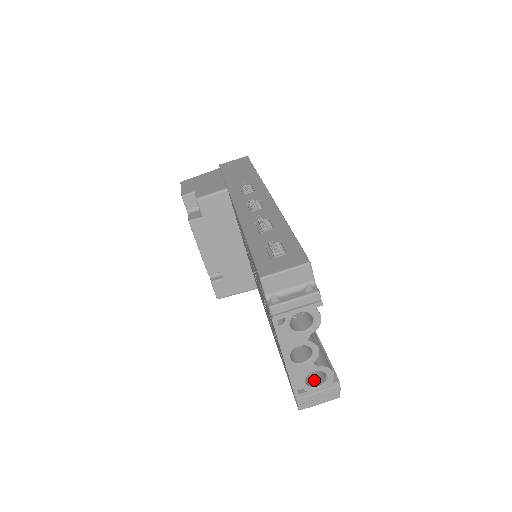
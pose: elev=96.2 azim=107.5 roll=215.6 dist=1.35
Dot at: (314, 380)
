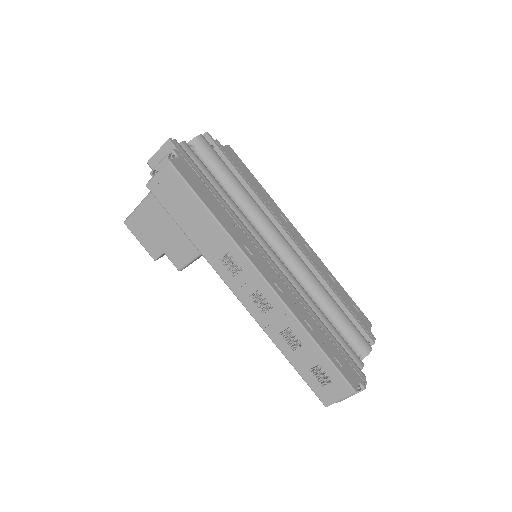
Dot at: occluded
